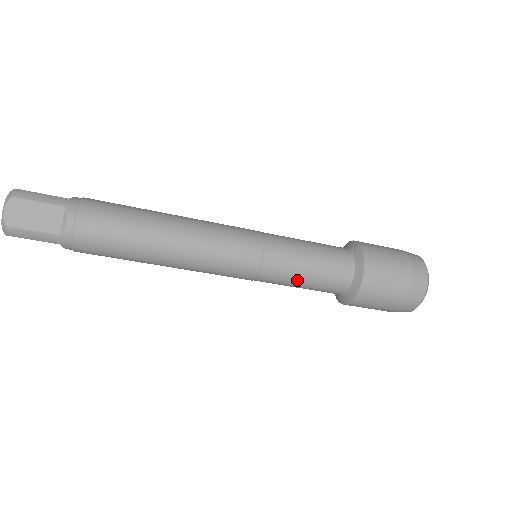
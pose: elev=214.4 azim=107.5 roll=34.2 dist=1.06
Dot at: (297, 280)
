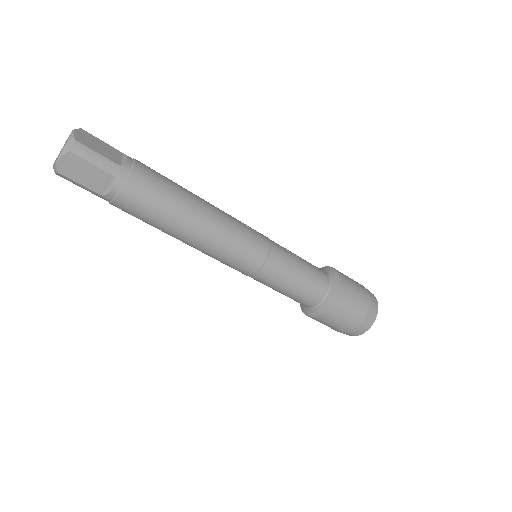
Dot at: (295, 271)
